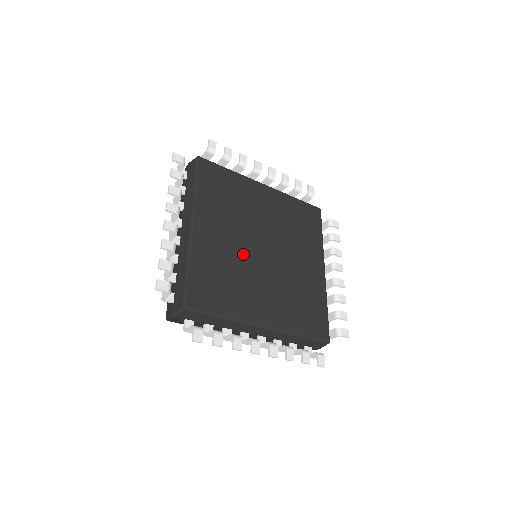
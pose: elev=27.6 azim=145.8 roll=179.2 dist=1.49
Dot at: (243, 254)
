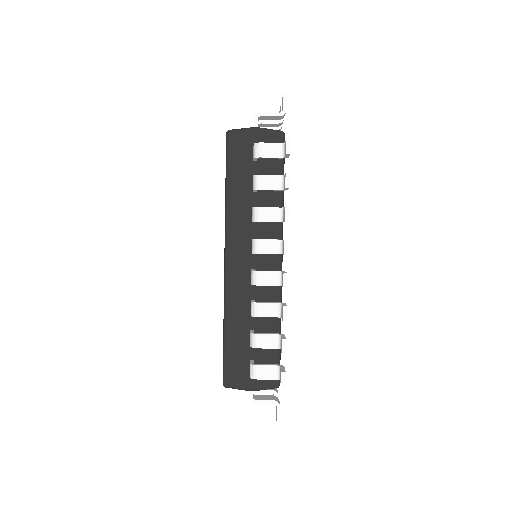
Dot at: occluded
